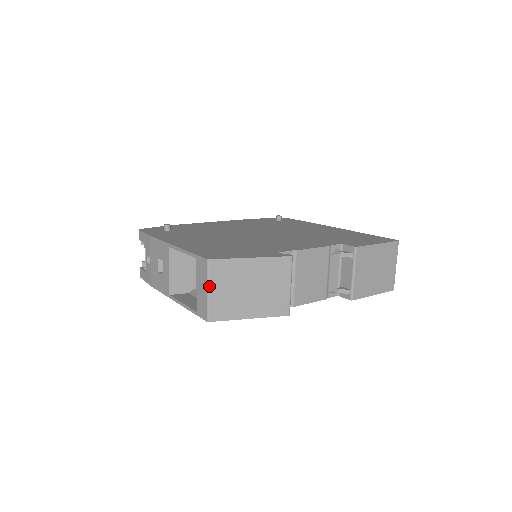
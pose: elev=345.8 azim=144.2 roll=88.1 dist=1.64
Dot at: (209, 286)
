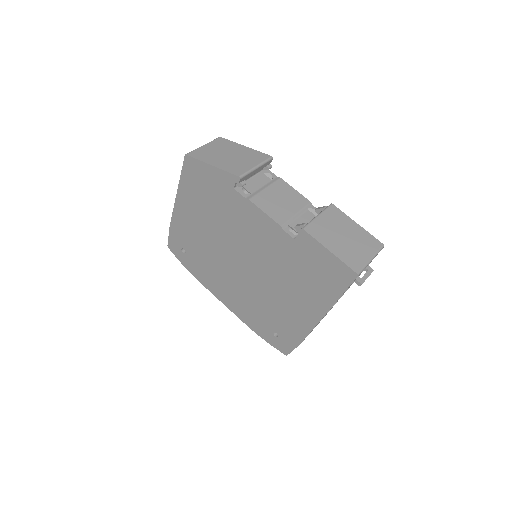
Dot at: (206, 144)
